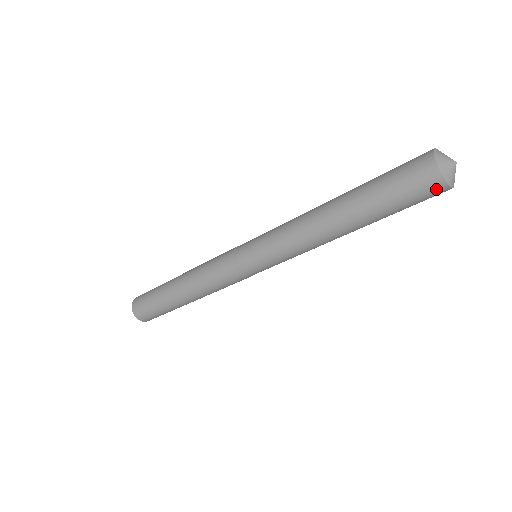
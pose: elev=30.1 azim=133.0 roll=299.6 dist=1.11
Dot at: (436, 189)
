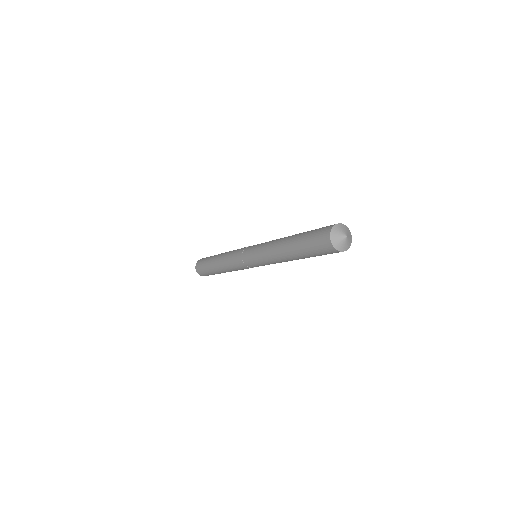
Dot at: occluded
